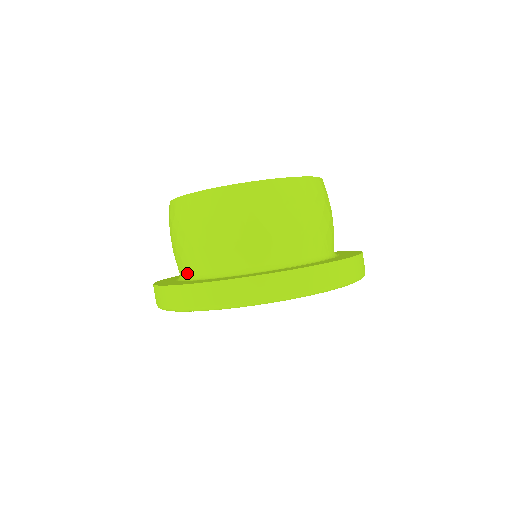
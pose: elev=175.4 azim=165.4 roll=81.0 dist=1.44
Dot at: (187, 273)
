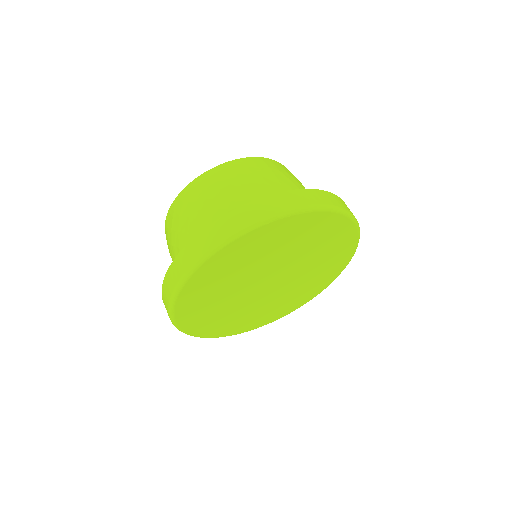
Dot at: occluded
